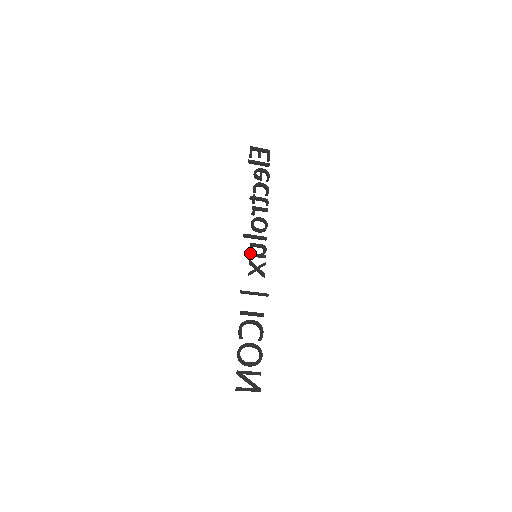
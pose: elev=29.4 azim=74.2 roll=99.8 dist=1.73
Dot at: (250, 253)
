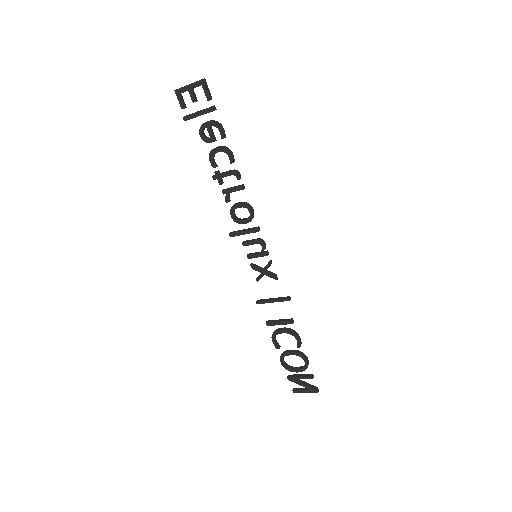
Dot at: (247, 256)
